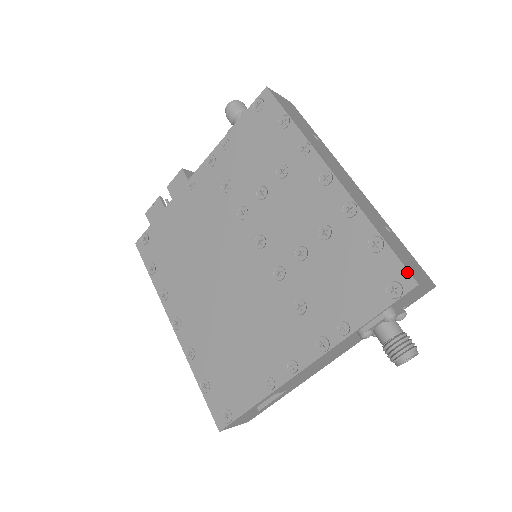
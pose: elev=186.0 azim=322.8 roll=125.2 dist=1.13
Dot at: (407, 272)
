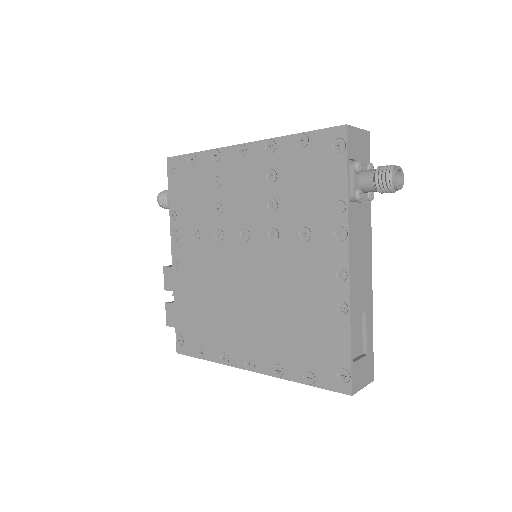
Dot at: (333, 128)
